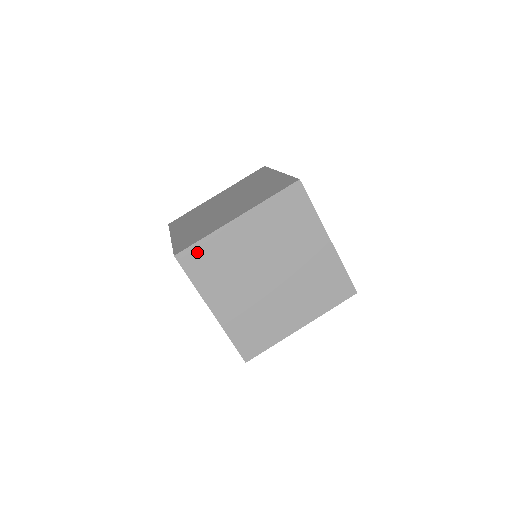
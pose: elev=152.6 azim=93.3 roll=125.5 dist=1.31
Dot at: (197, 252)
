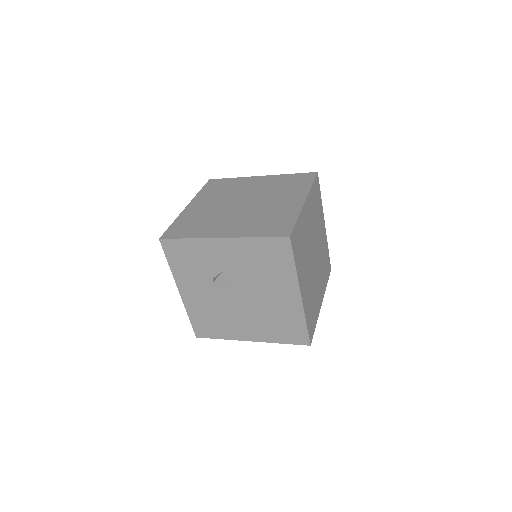
Dot at: (221, 182)
